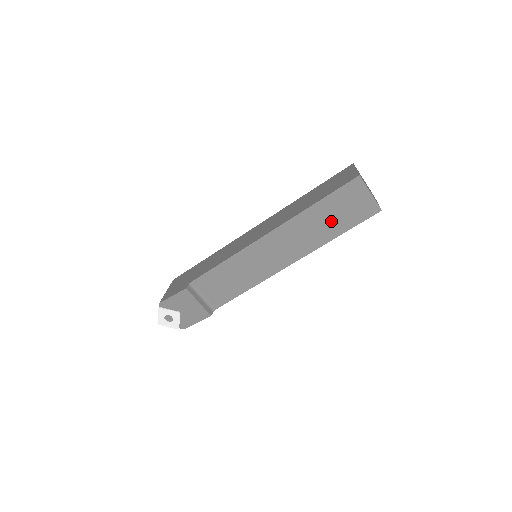
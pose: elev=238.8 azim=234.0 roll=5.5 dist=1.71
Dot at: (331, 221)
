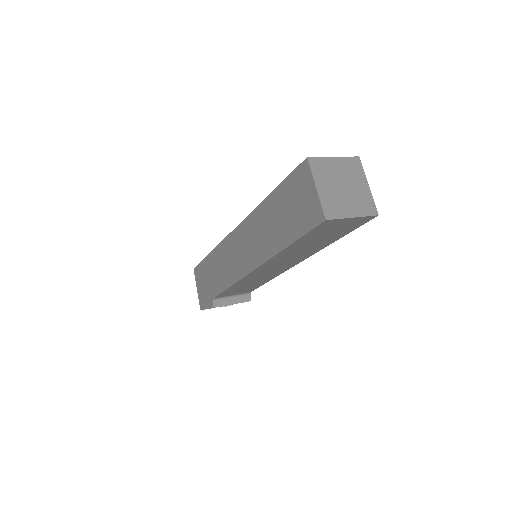
Dot at: (318, 242)
